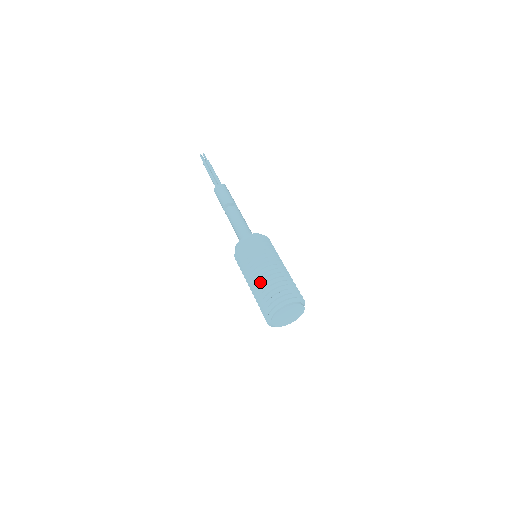
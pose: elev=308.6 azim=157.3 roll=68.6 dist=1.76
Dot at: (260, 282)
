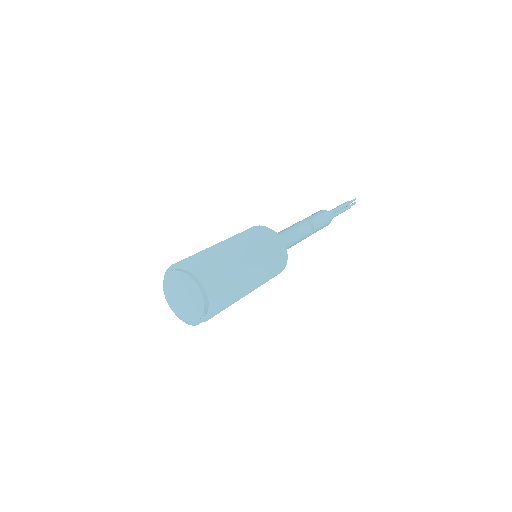
Dot at: occluded
